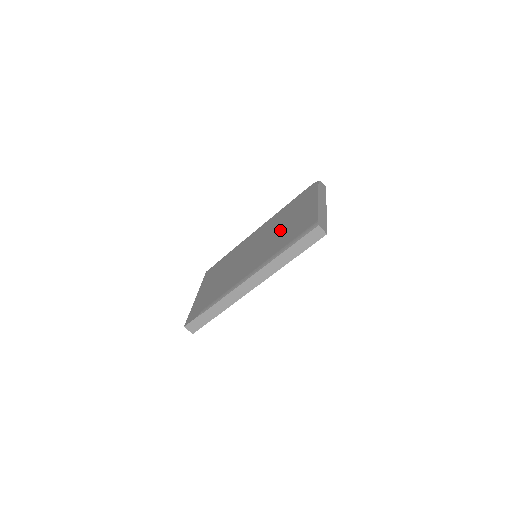
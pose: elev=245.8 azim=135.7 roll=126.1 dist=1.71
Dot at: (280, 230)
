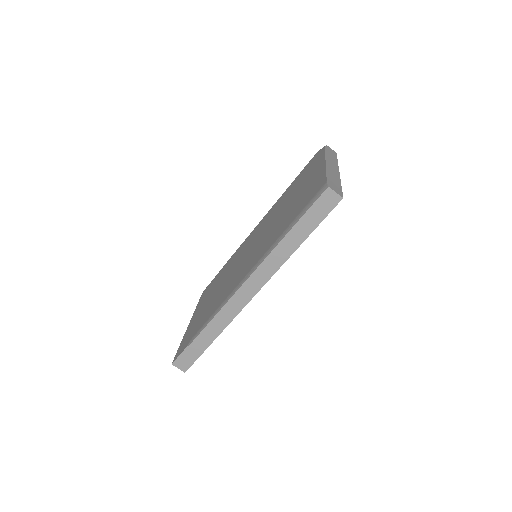
Dot at: (281, 214)
